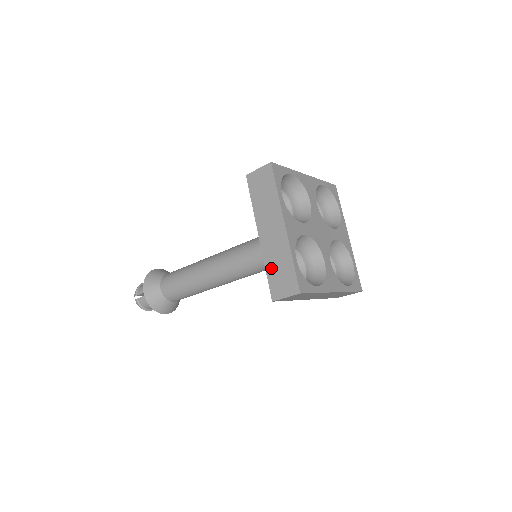
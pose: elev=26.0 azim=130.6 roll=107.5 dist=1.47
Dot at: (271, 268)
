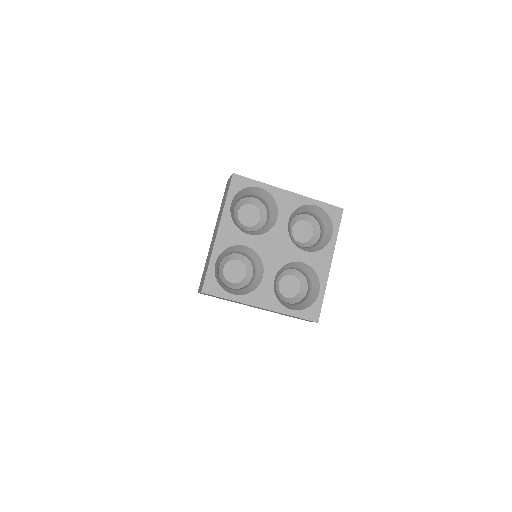
Dot at: occluded
